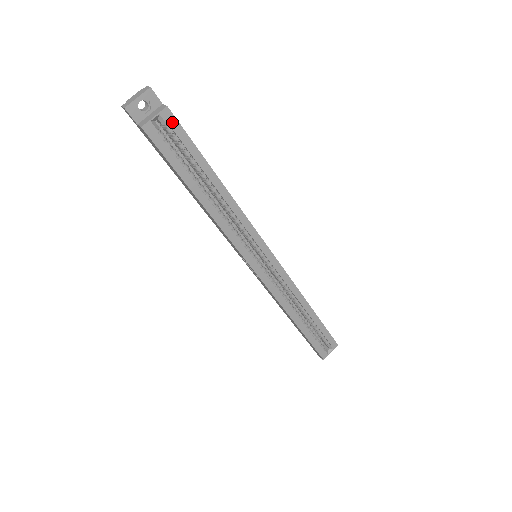
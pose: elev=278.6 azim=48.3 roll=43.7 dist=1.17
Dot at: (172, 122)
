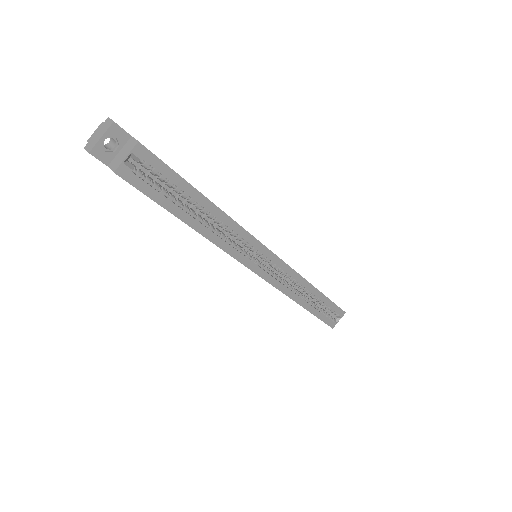
Dot at: (147, 157)
